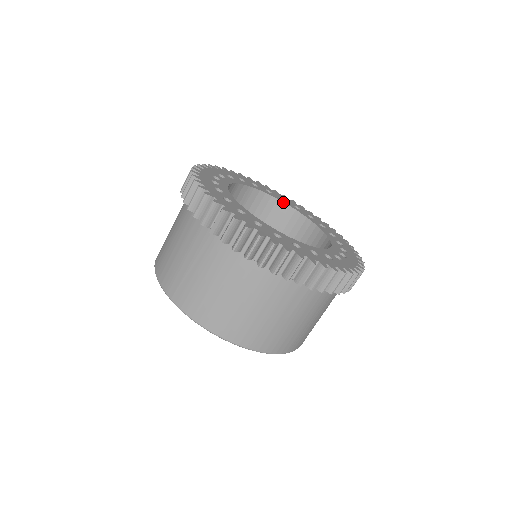
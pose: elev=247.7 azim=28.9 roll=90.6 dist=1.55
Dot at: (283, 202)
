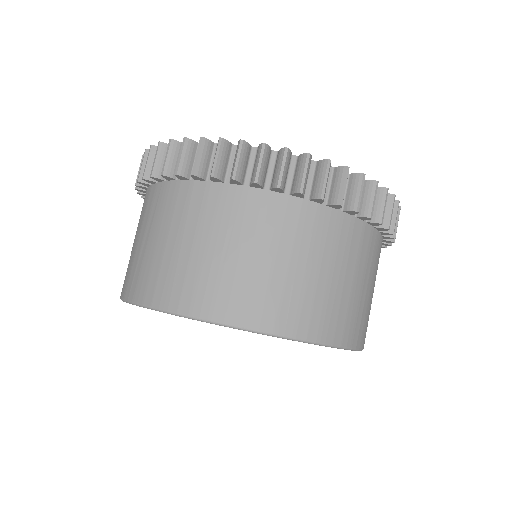
Dot at: occluded
